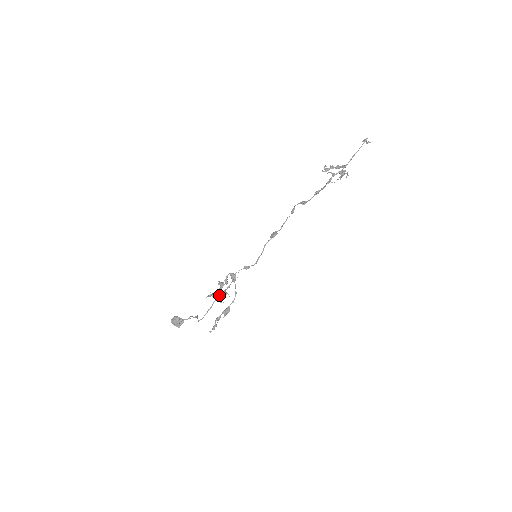
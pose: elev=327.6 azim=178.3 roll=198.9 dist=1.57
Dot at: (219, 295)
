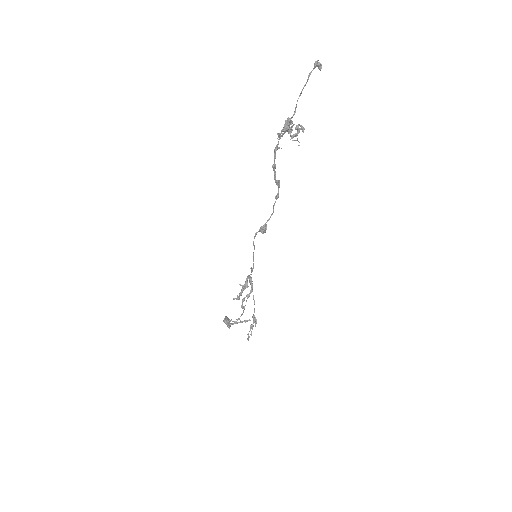
Dot at: (246, 300)
